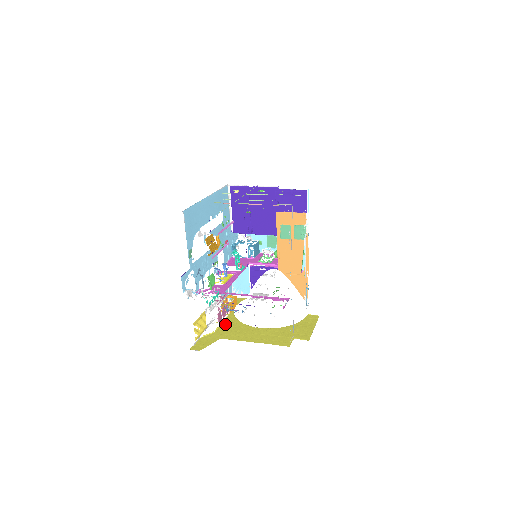
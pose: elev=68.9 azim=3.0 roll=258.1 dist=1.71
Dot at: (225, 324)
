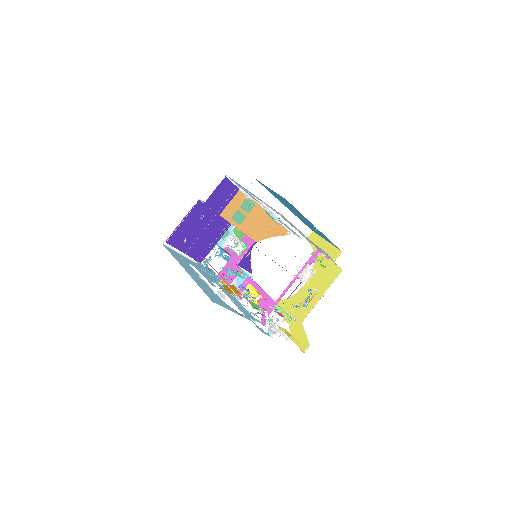
Dot at: (283, 313)
